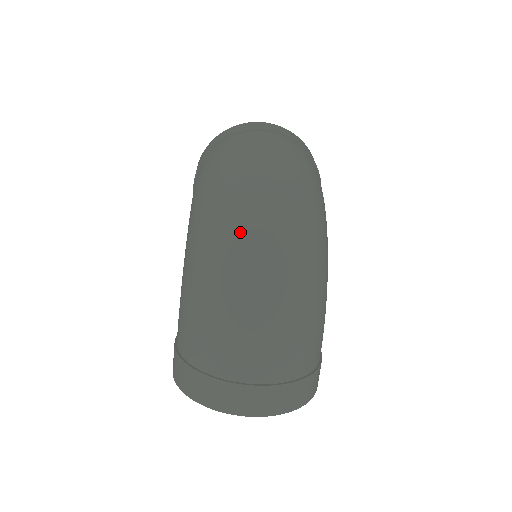
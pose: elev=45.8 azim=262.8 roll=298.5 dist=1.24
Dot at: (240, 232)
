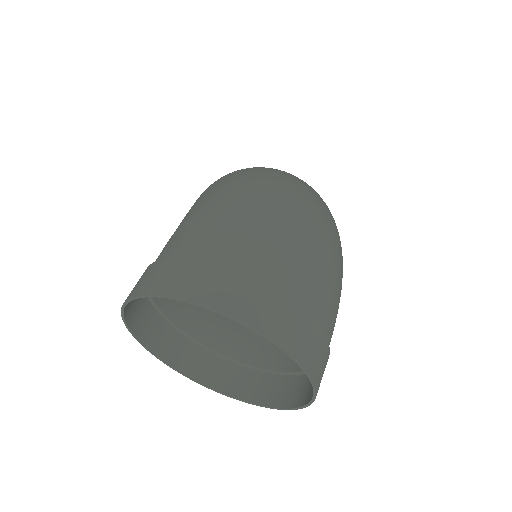
Dot at: (282, 176)
